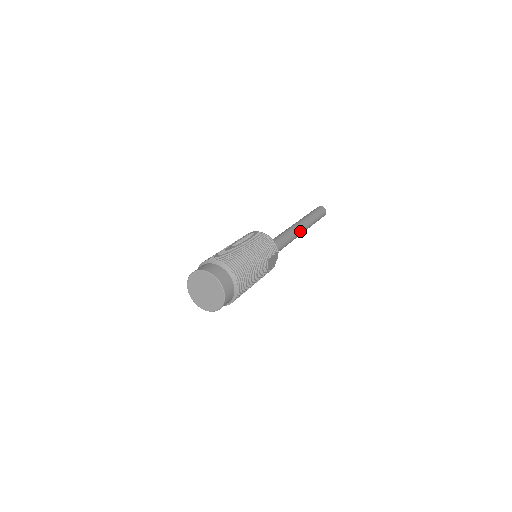
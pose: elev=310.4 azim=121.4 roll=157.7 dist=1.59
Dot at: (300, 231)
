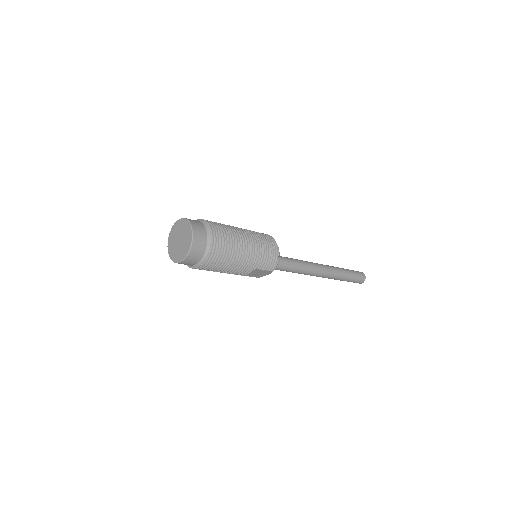
Dot at: (319, 274)
